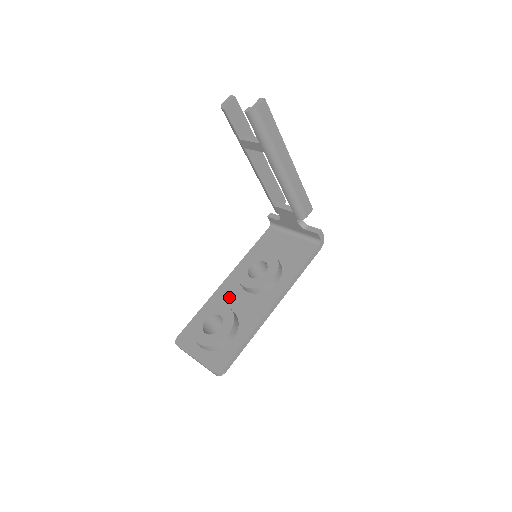
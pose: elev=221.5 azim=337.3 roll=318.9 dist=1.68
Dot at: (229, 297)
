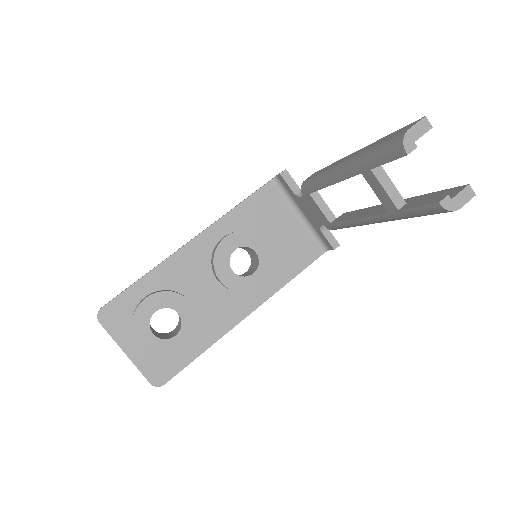
Dot at: (190, 276)
